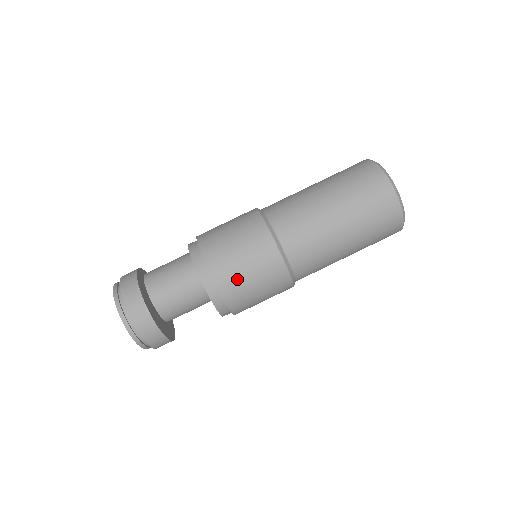
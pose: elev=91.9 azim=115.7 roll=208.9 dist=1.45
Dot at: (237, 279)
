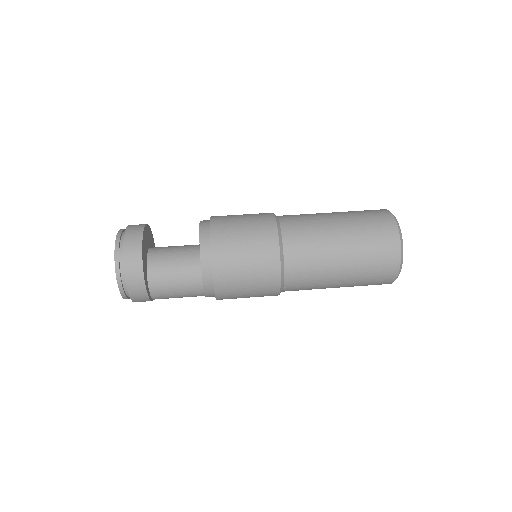
Dot at: occluded
